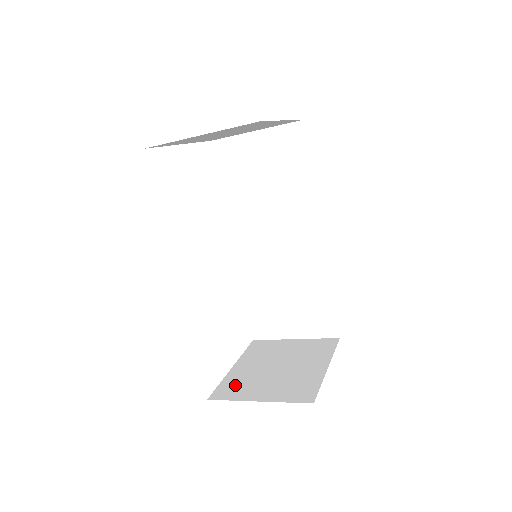
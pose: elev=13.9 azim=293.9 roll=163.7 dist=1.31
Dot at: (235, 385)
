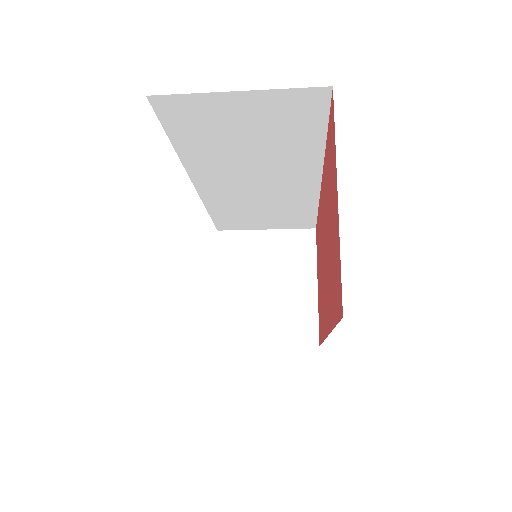
Dot at: (233, 321)
